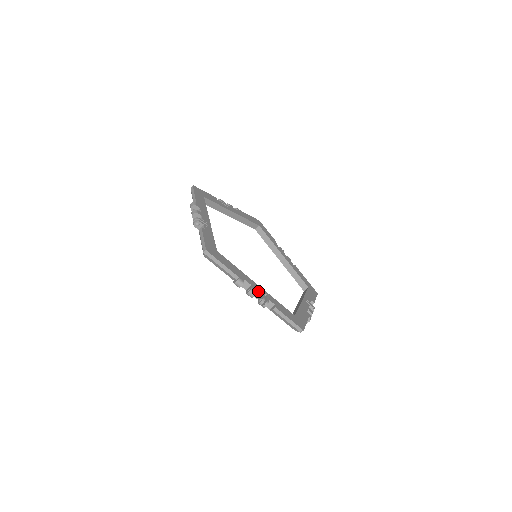
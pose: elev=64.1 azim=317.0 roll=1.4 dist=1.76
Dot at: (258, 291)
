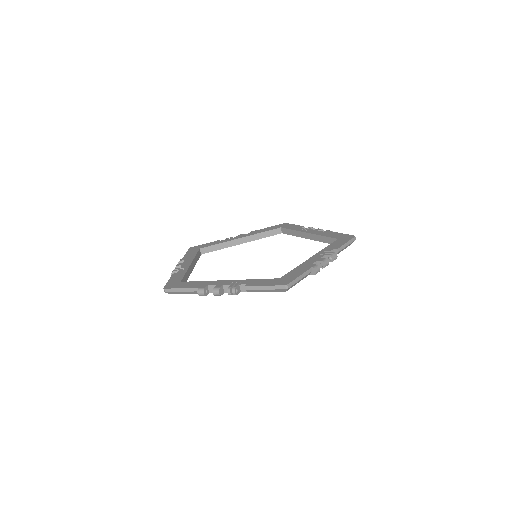
Dot at: (225, 285)
